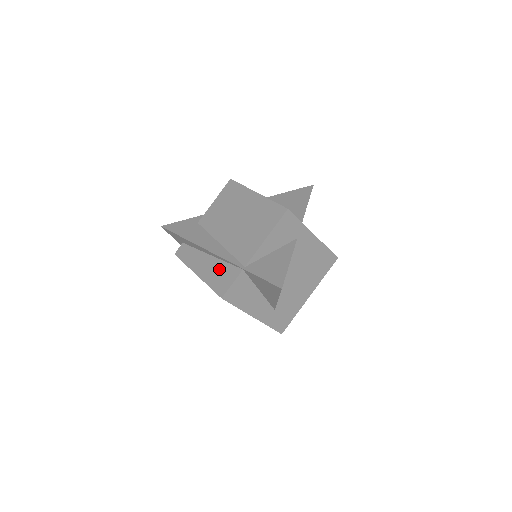
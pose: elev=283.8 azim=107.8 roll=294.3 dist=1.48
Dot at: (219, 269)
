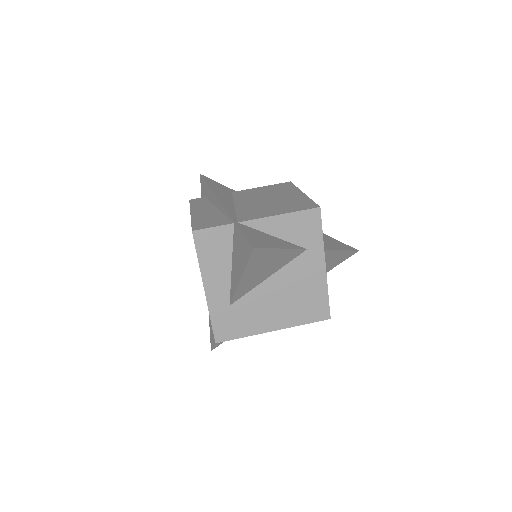
Dot at: (214, 216)
